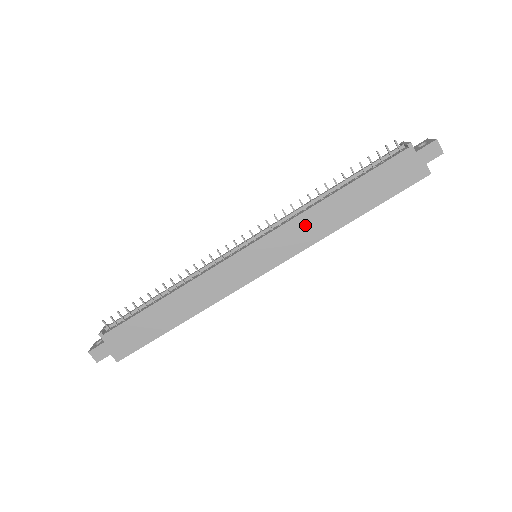
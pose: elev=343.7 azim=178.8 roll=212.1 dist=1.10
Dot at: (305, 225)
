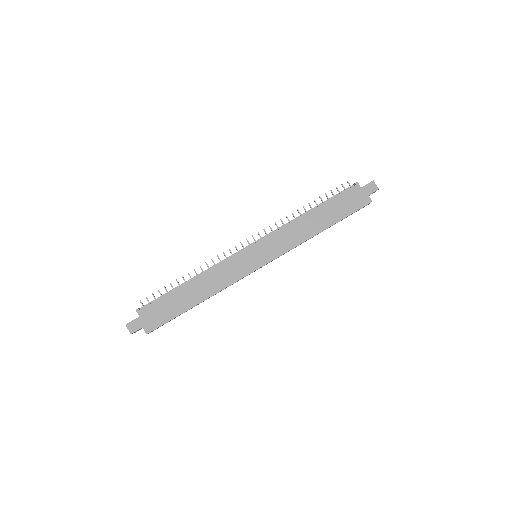
Dot at: (290, 232)
